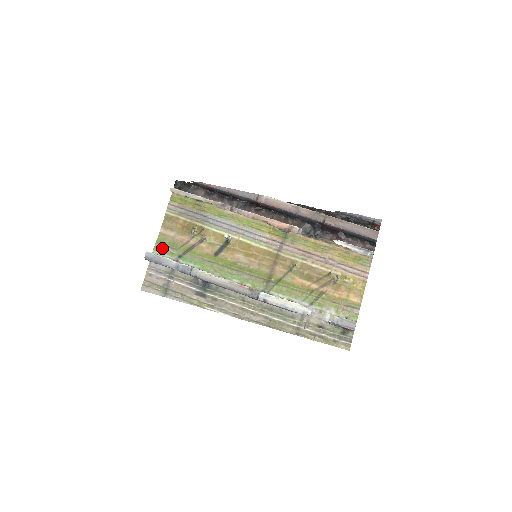
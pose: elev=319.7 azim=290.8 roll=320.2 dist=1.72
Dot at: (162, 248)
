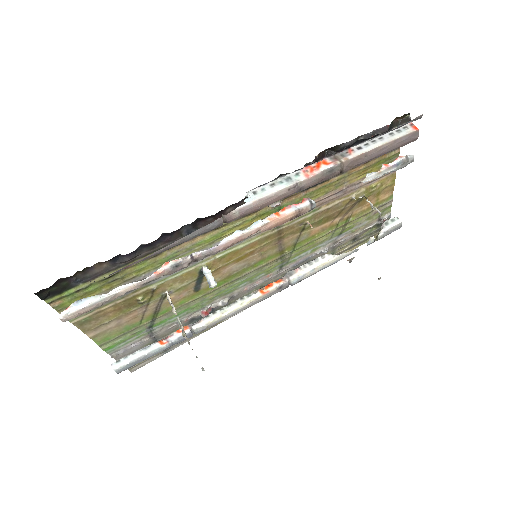
Dot at: (116, 342)
